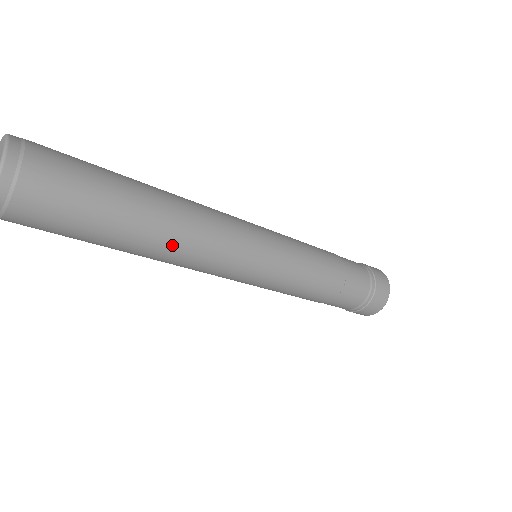
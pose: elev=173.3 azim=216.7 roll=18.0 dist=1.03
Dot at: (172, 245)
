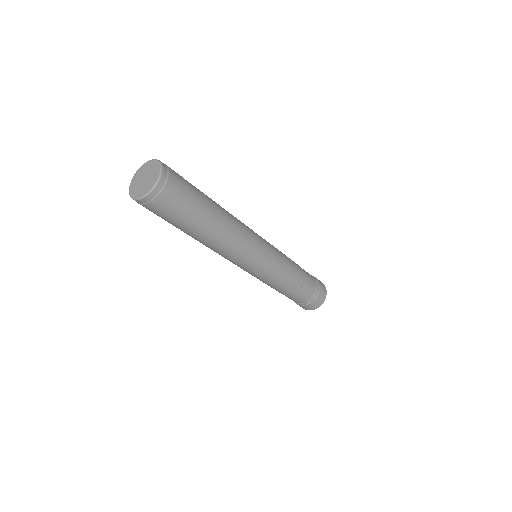
Dot at: (226, 233)
